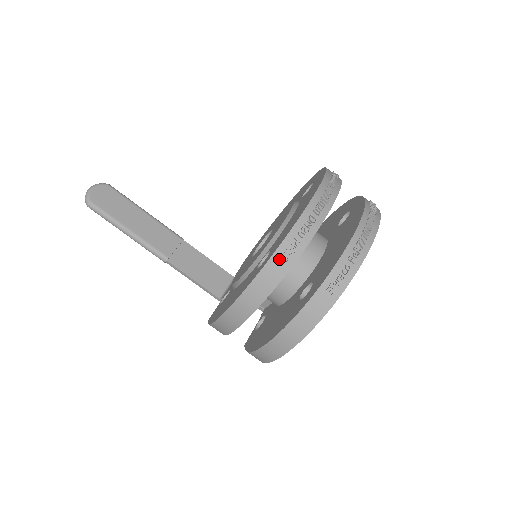
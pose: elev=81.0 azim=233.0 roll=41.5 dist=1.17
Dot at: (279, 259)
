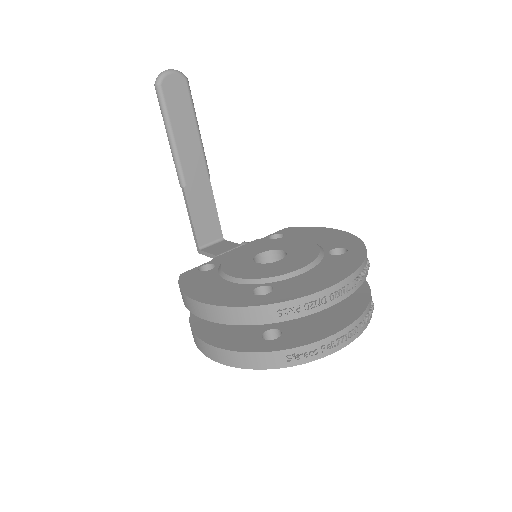
Dot at: (275, 310)
